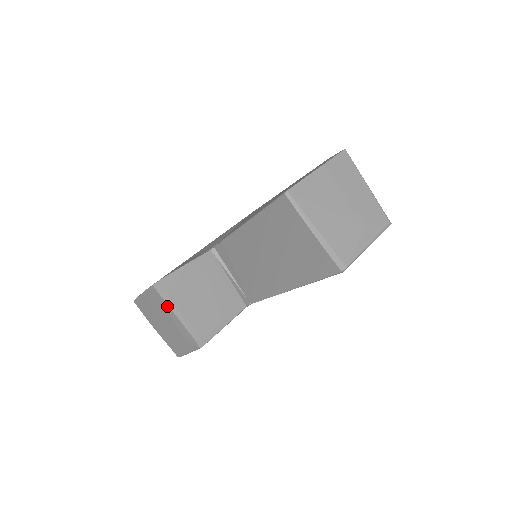
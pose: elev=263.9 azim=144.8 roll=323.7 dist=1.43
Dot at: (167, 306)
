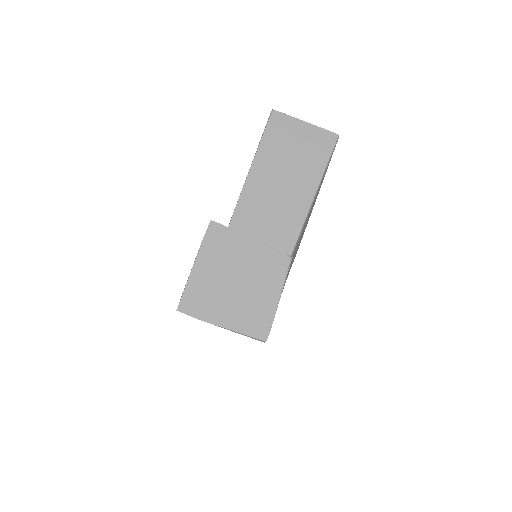
Dot at: (235, 234)
